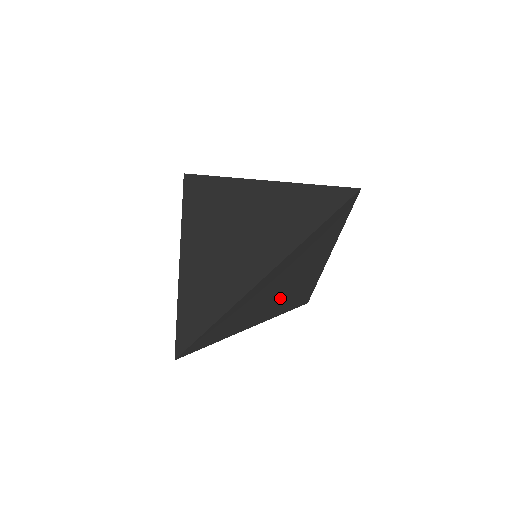
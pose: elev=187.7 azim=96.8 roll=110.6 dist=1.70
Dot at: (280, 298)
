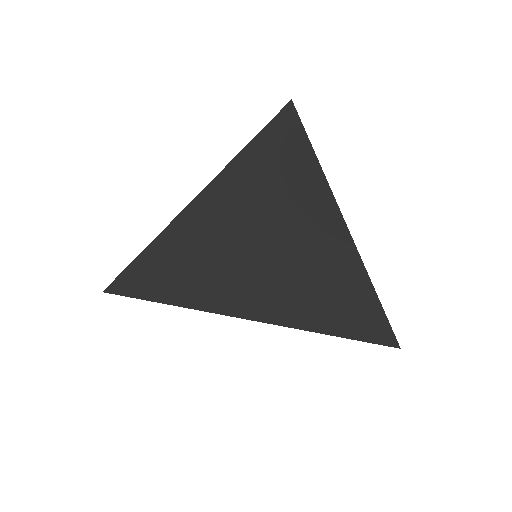
Dot at: (289, 270)
